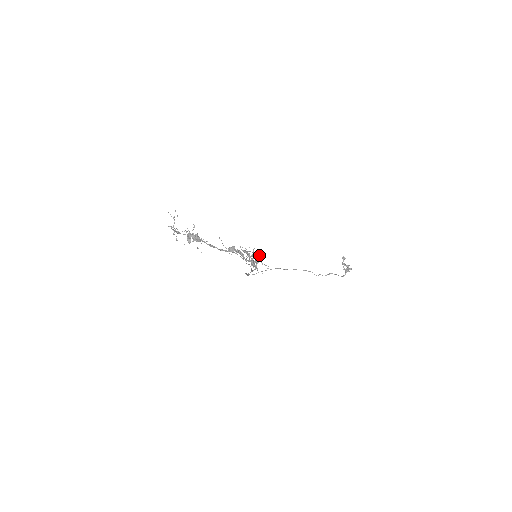
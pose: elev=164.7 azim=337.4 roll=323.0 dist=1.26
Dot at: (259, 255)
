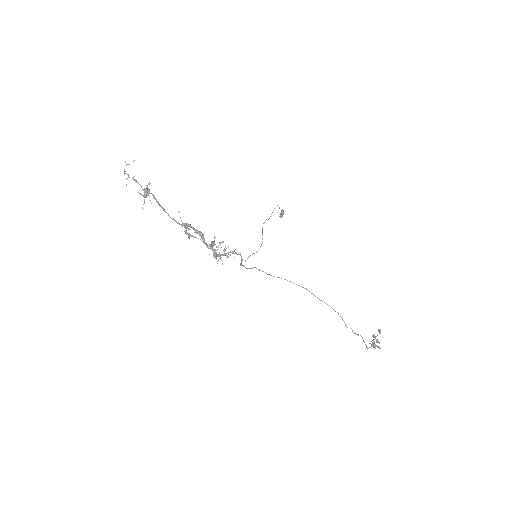
Dot at: (211, 248)
